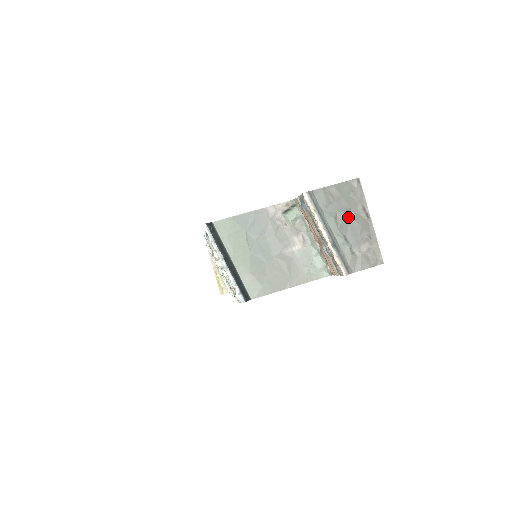
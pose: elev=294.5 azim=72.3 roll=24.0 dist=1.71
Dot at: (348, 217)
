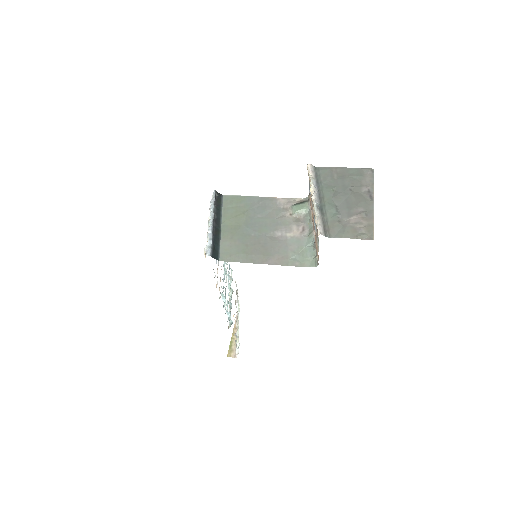
Dot at: (347, 193)
